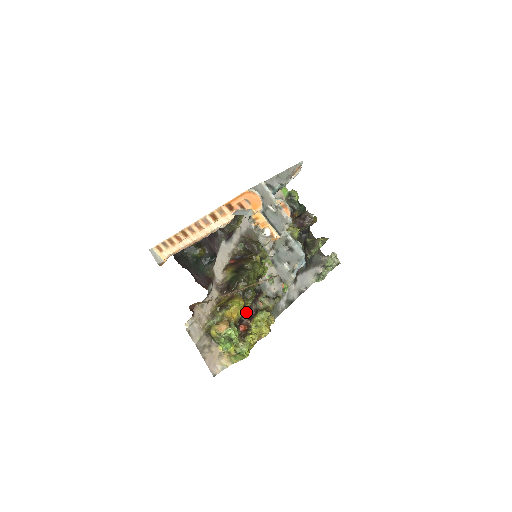
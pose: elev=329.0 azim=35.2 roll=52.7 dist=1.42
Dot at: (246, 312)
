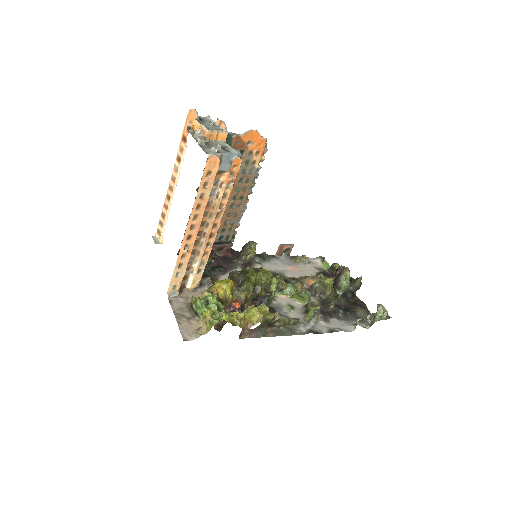
Dot at: occluded
